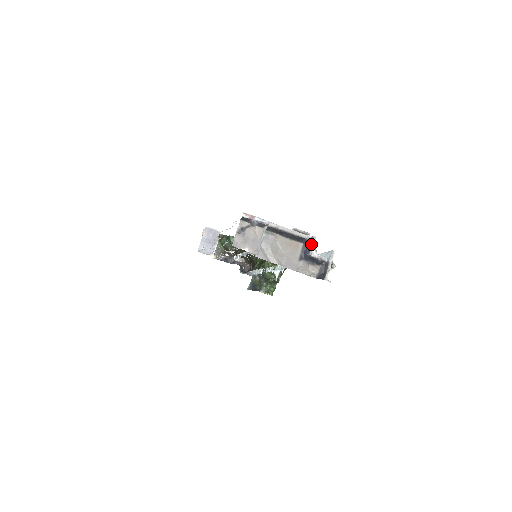
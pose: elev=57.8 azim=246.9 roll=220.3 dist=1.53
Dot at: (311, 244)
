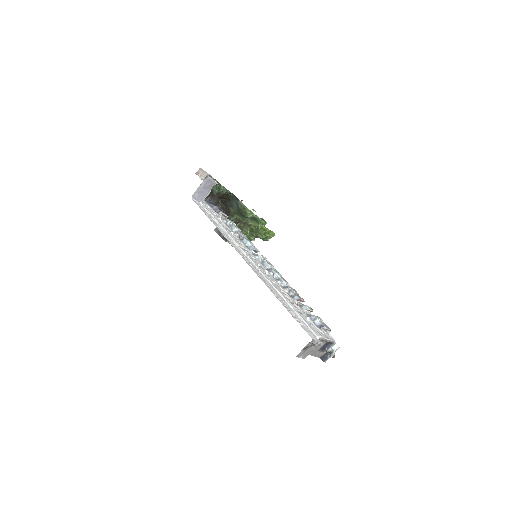
Dot at: (332, 345)
